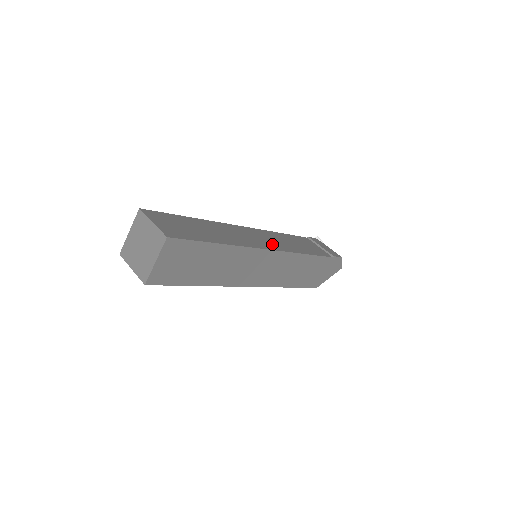
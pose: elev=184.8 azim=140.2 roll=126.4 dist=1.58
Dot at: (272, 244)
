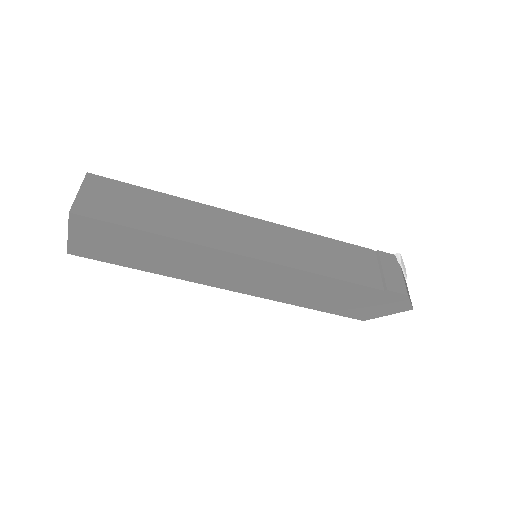
Dot at: (265, 249)
